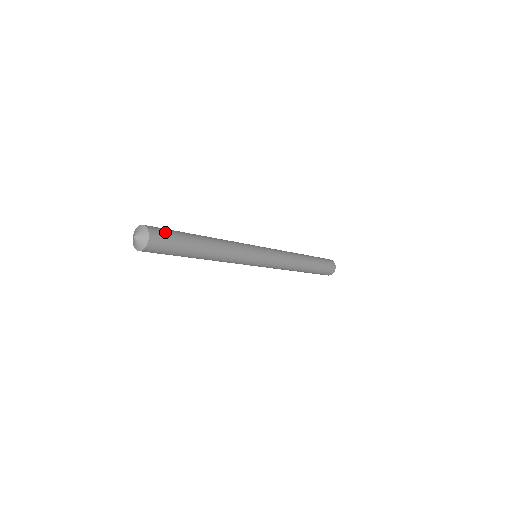
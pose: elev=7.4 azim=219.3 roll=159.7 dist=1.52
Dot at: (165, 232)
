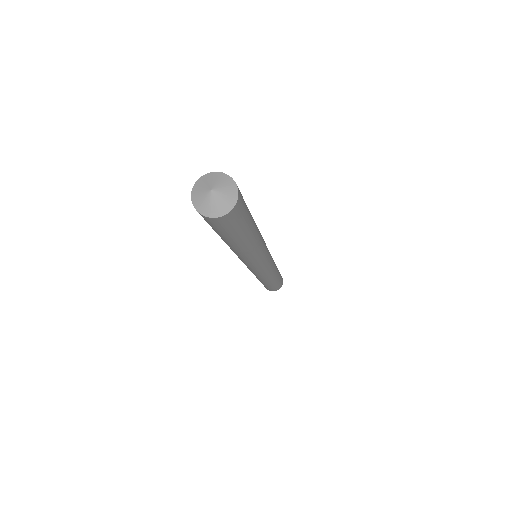
Dot at: occluded
